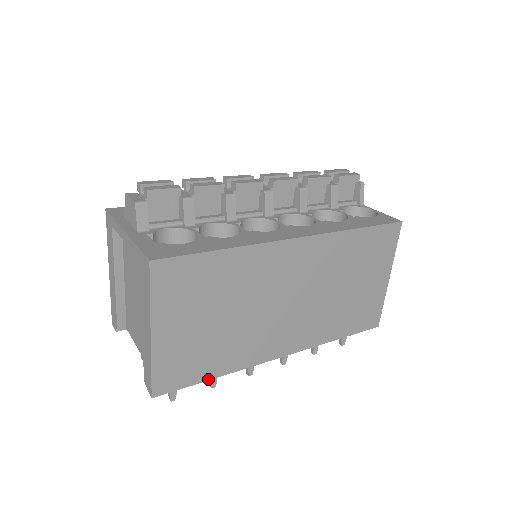
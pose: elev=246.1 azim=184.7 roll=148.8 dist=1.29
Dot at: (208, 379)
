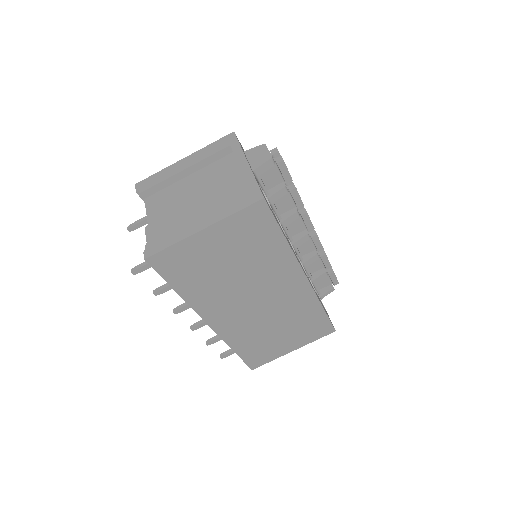
Dot at: (174, 288)
